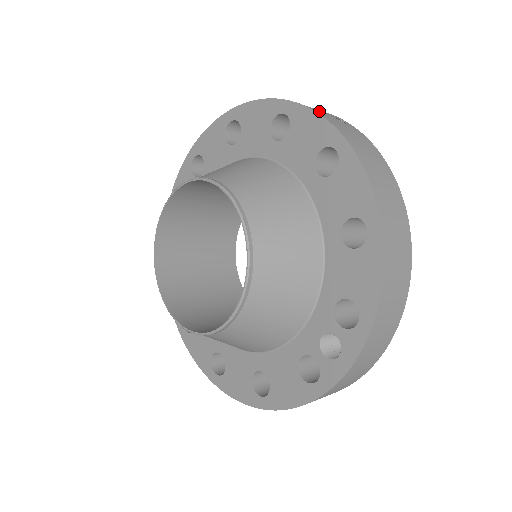
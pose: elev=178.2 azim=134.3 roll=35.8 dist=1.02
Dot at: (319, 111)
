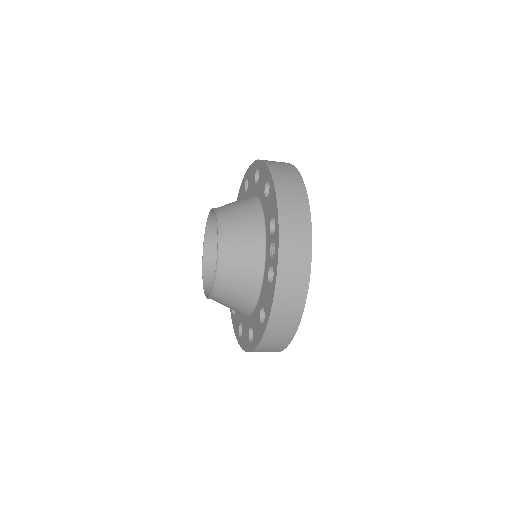
Dot at: occluded
